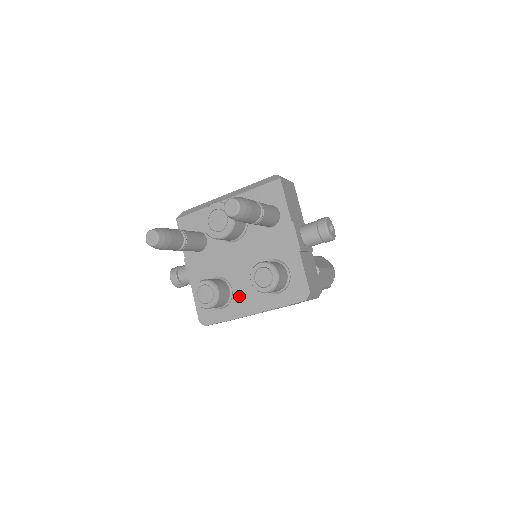
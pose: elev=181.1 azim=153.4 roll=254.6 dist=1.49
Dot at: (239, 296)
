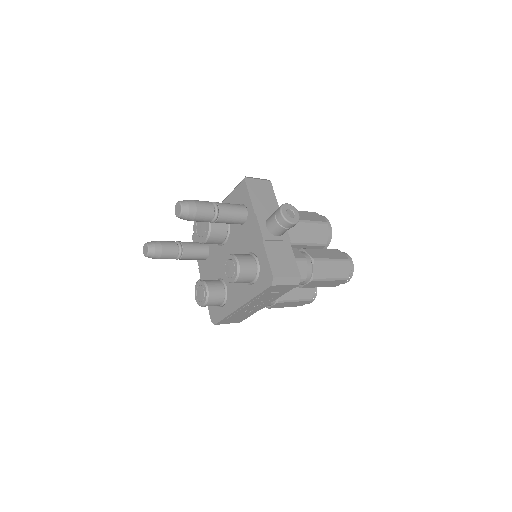
Dot at: (231, 292)
